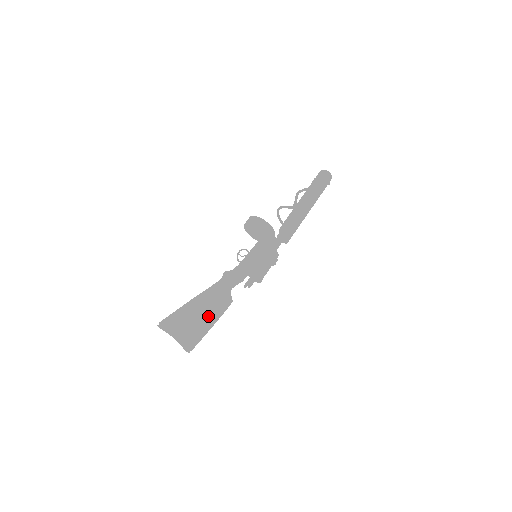
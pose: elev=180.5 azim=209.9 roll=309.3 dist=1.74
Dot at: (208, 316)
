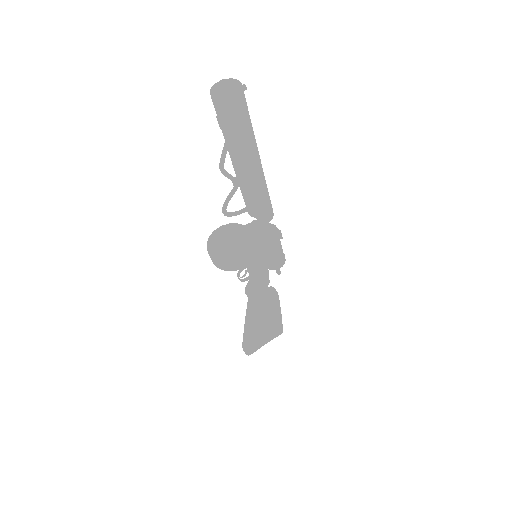
Dot at: (271, 319)
